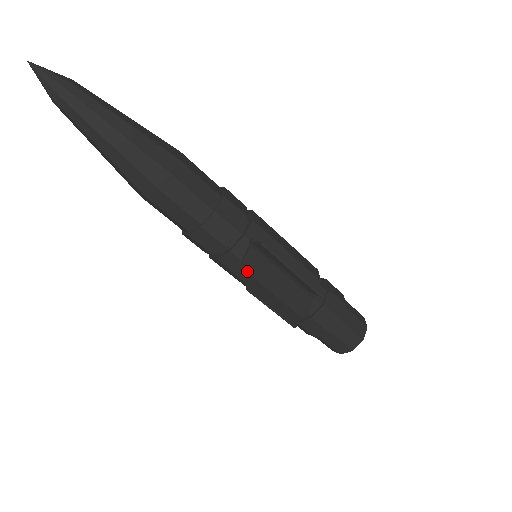
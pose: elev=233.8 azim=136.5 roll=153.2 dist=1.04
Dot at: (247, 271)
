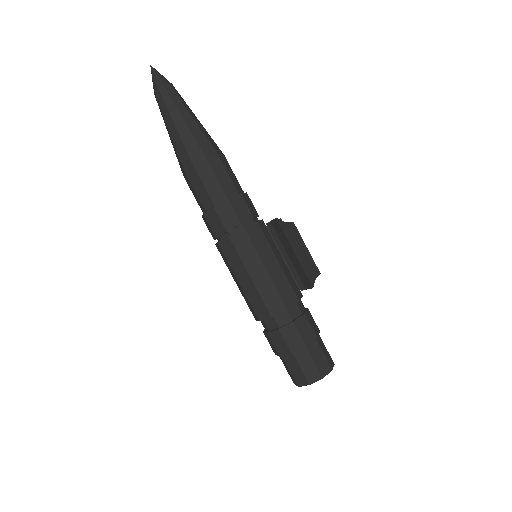
Dot at: (282, 223)
